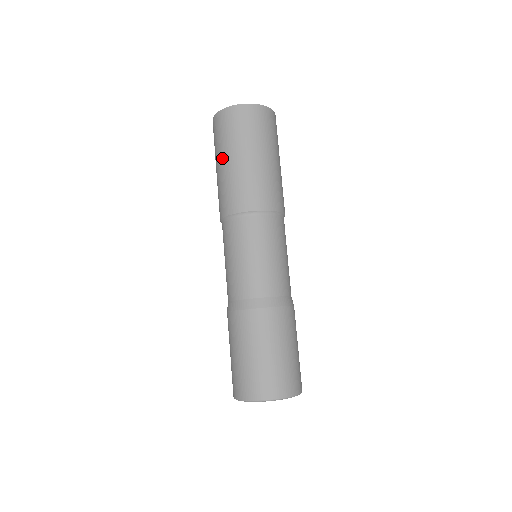
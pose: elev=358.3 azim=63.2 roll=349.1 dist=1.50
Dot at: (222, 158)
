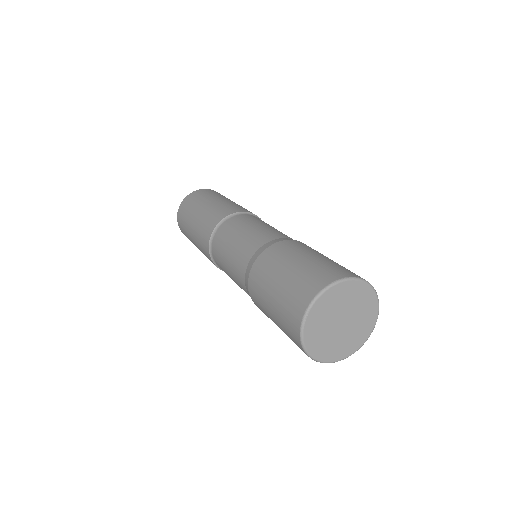
Dot at: (212, 199)
